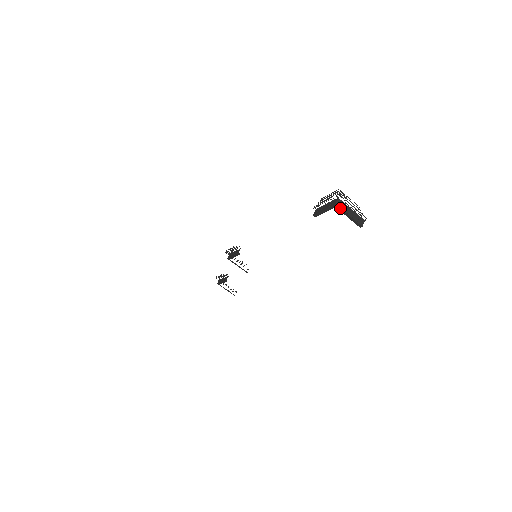
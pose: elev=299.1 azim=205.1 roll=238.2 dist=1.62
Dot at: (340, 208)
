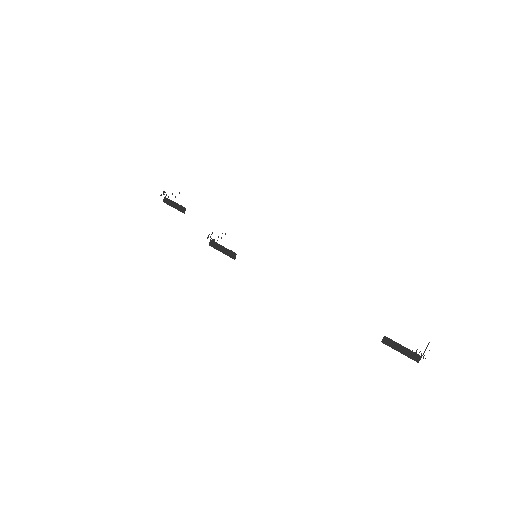
Dot at: (420, 359)
